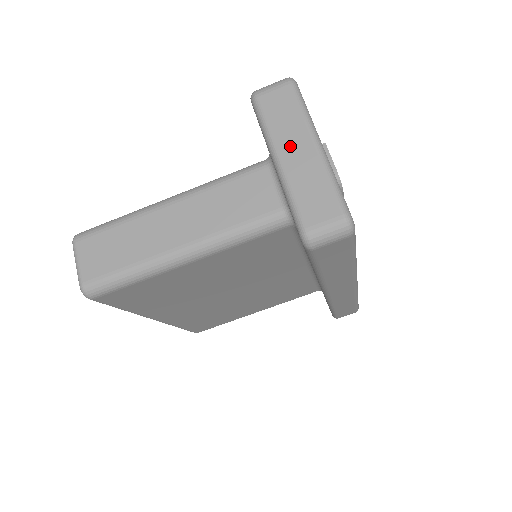
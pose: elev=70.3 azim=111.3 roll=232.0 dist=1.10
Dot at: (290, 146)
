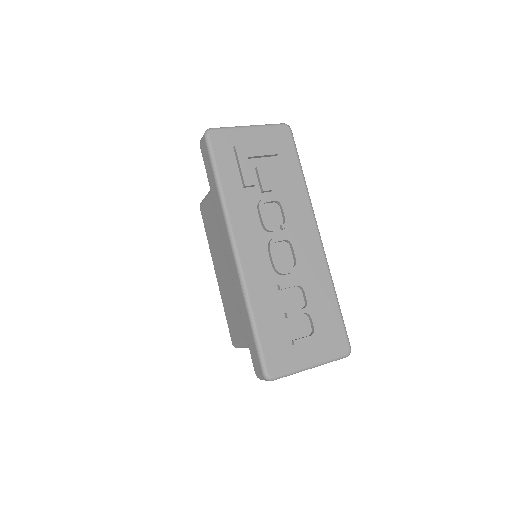
Dot at: occluded
